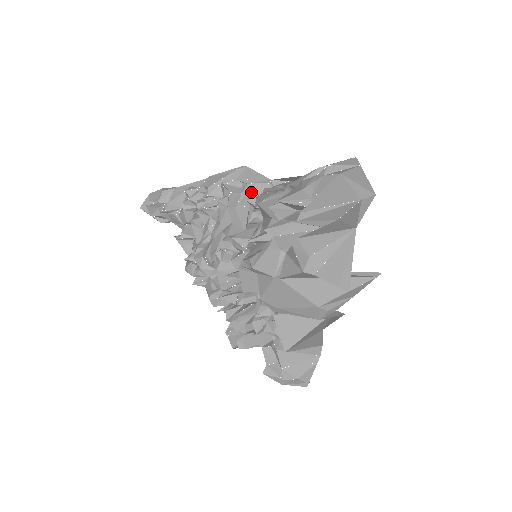
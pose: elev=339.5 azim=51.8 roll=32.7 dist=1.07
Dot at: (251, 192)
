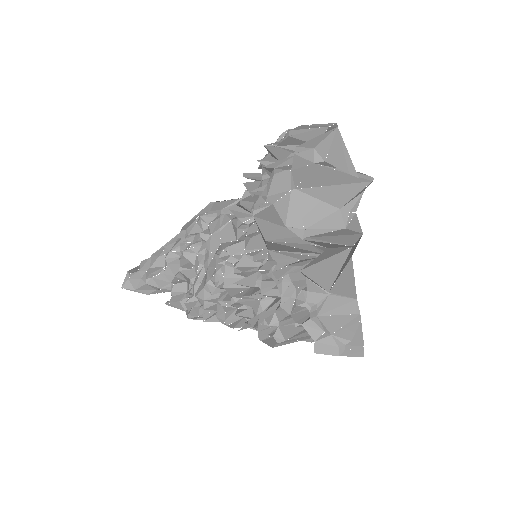
Dot at: (228, 213)
